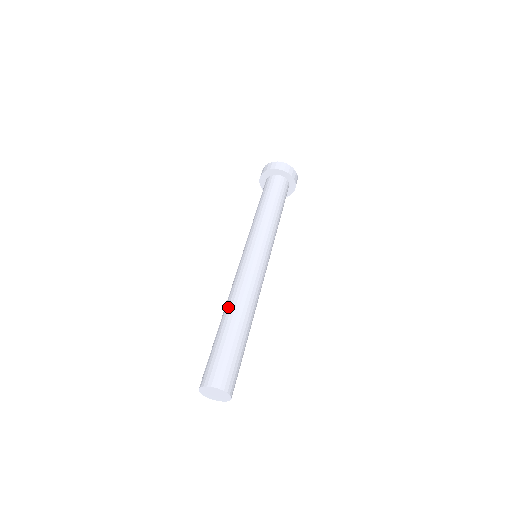
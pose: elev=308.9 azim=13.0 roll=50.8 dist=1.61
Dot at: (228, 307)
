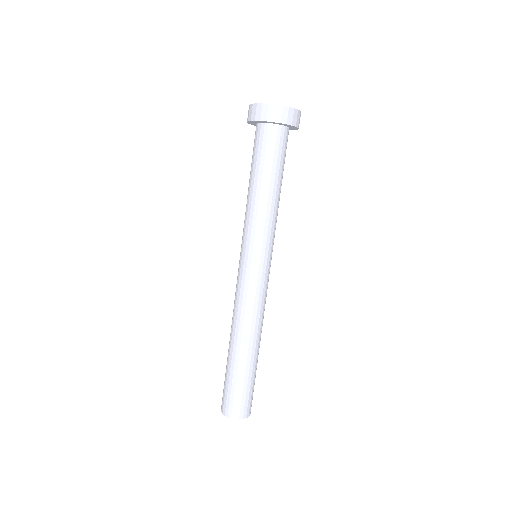
Dot at: (241, 339)
